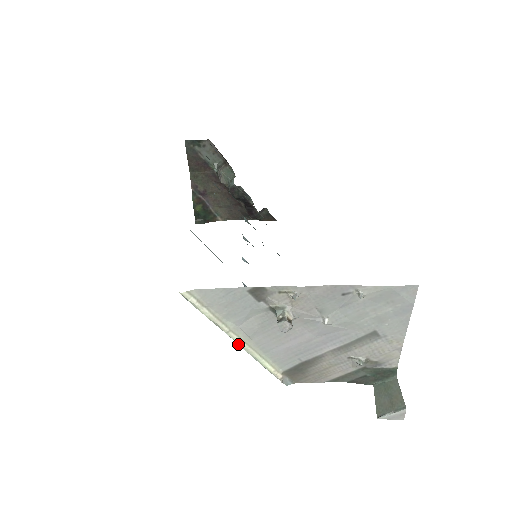
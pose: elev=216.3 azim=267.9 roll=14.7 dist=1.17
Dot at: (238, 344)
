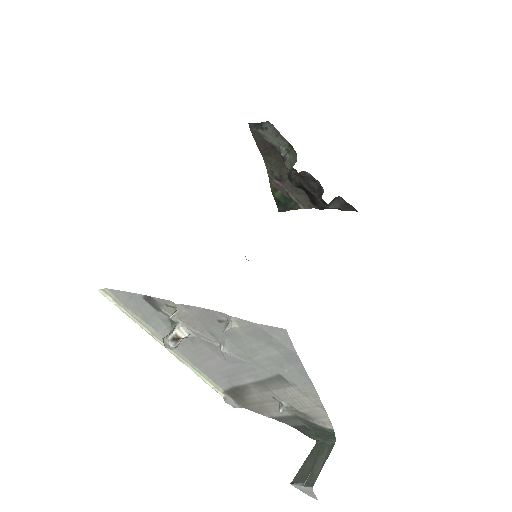
Dot at: (168, 350)
